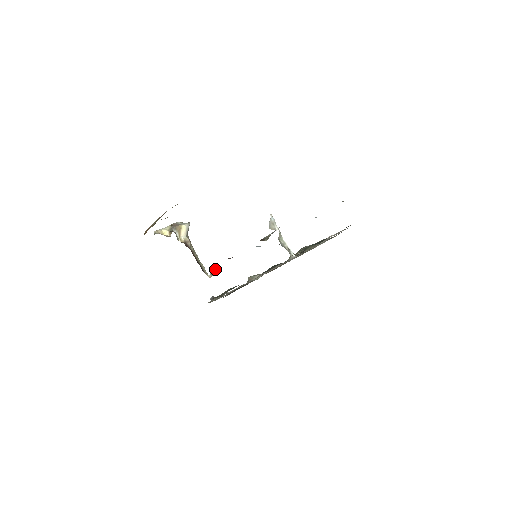
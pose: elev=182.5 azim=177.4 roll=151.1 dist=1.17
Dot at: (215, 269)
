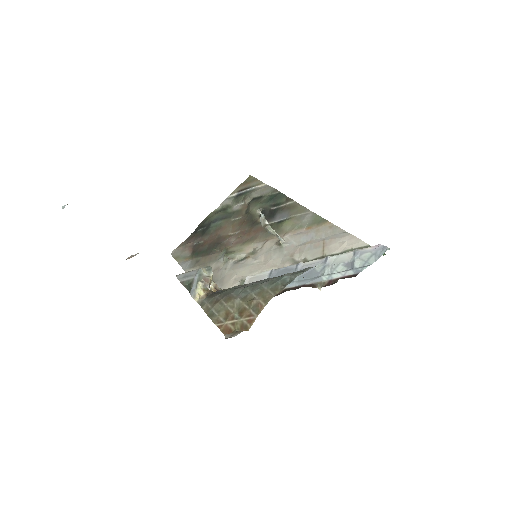
Dot at: occluded
